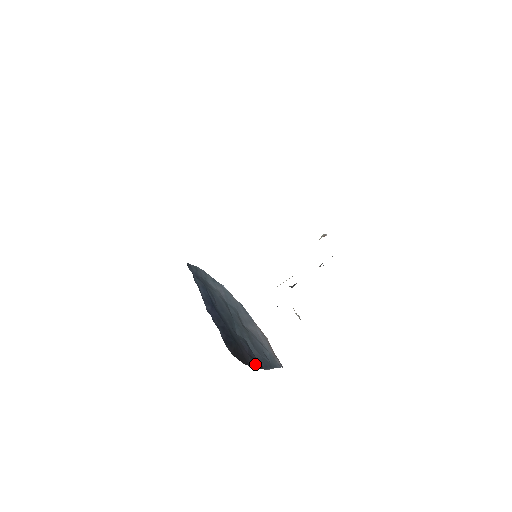
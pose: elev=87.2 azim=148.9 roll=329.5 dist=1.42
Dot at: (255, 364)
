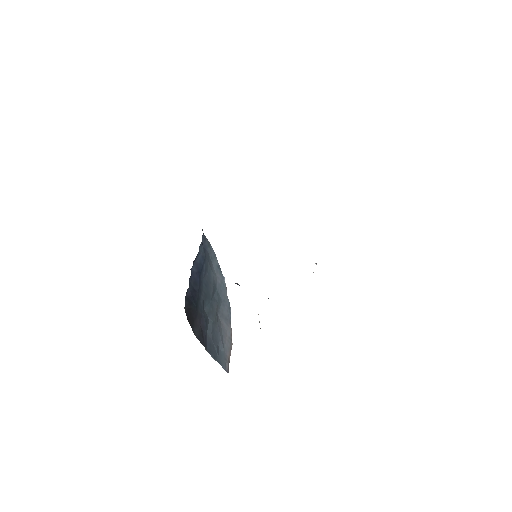
Dot at: (200, 336)
